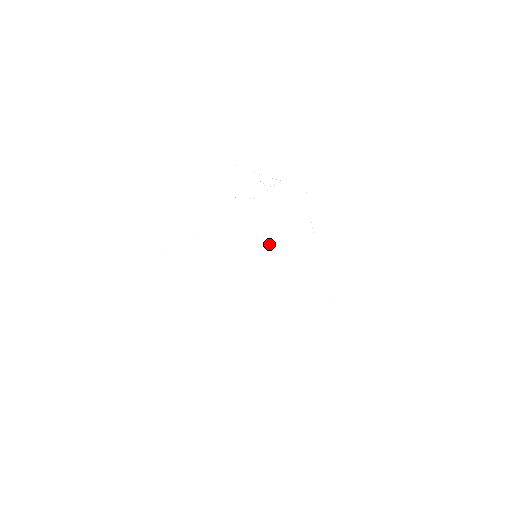
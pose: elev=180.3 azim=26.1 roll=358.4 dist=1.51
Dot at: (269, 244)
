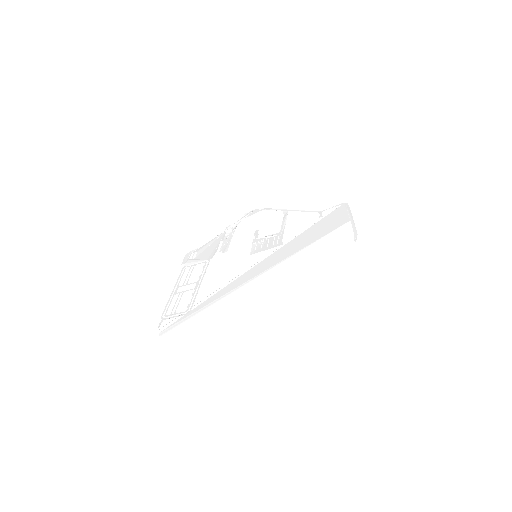
Dot at: (260, 244)
